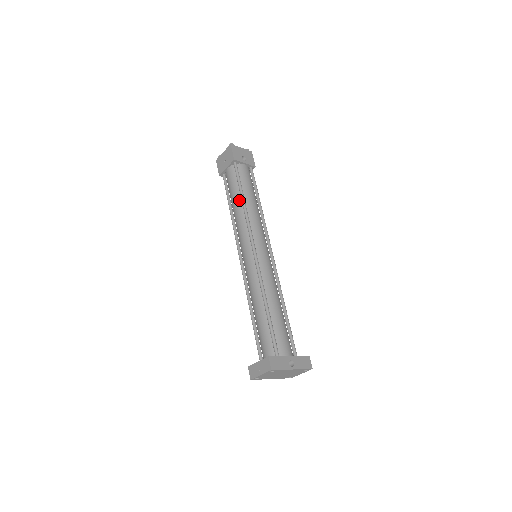
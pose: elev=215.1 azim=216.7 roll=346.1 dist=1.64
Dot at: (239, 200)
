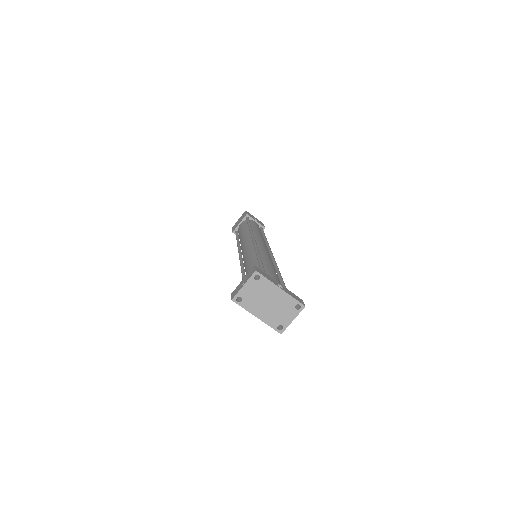
Dot at: (247, 230)
